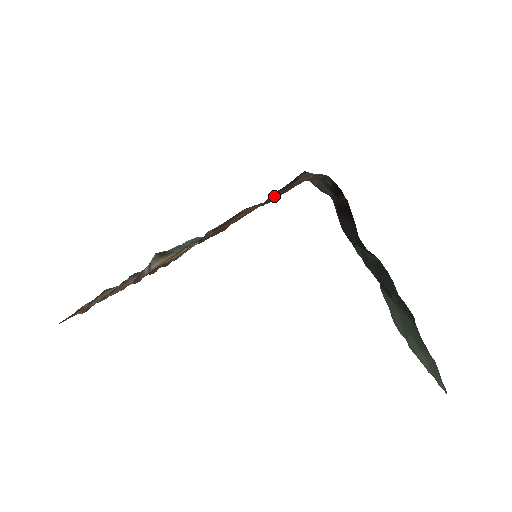
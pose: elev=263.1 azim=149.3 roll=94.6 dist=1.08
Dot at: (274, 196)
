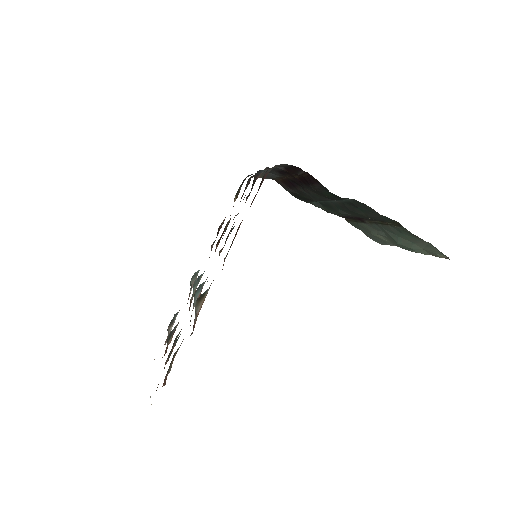
Dot at: (252, 202)
